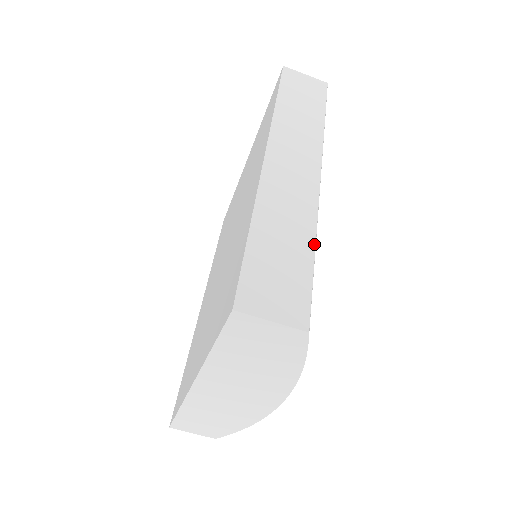
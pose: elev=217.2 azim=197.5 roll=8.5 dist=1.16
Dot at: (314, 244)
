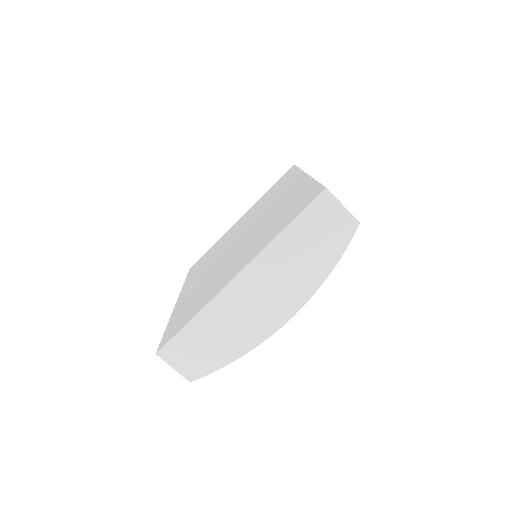
Dot at: occluded
